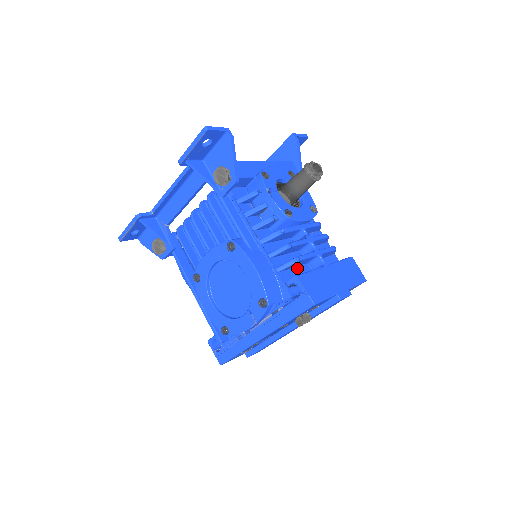
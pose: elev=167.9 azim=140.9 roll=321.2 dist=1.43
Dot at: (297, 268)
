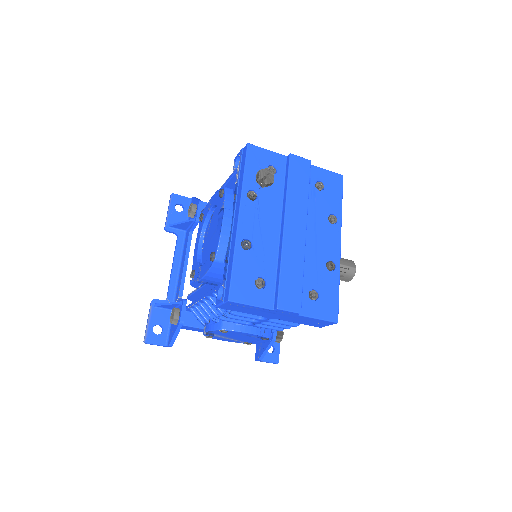
Dot at: occluded
